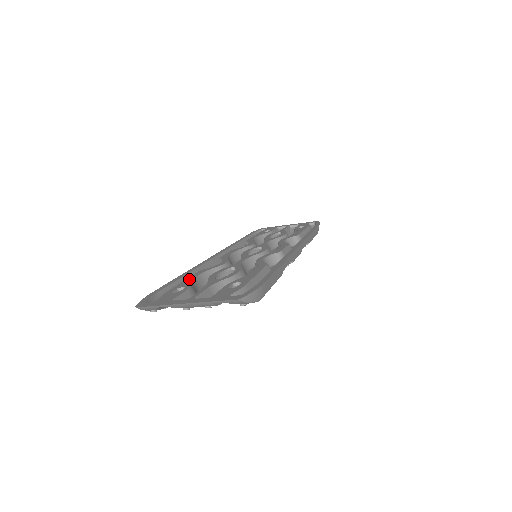
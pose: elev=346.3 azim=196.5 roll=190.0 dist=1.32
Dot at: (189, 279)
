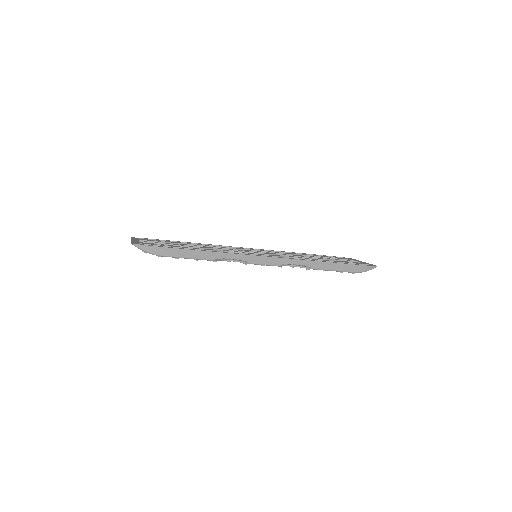
Dot at: (182, 243)
